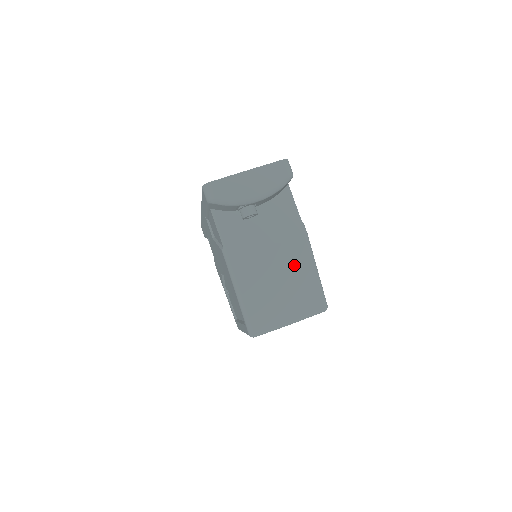
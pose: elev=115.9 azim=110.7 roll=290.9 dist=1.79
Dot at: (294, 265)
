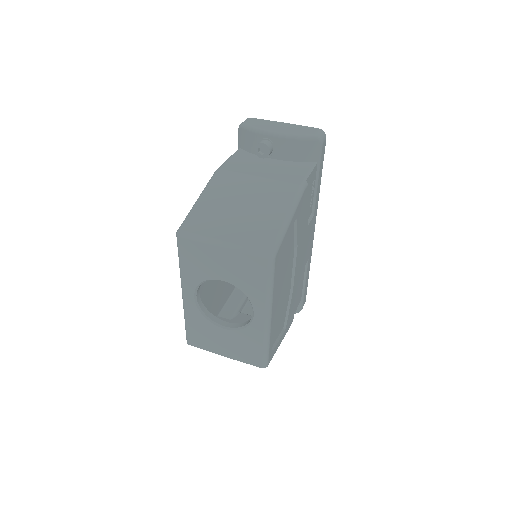
Dot at: (270, 201)
